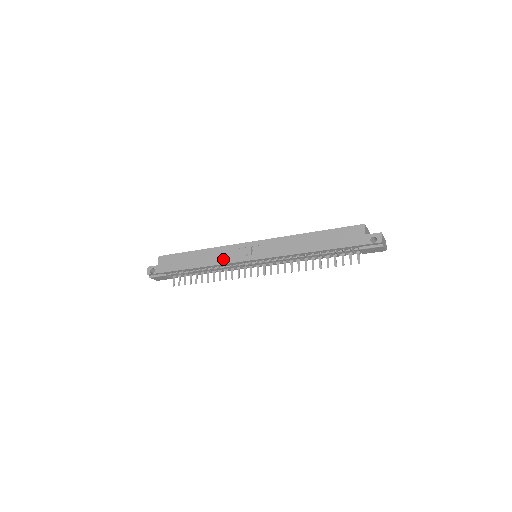
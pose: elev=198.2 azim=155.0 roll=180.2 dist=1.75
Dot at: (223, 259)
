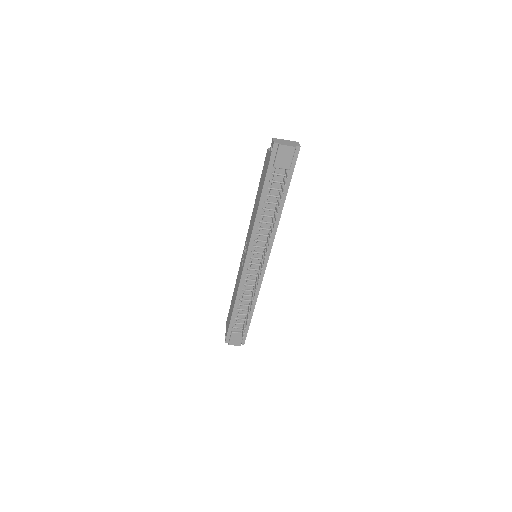
Dot at: (239, 279)
